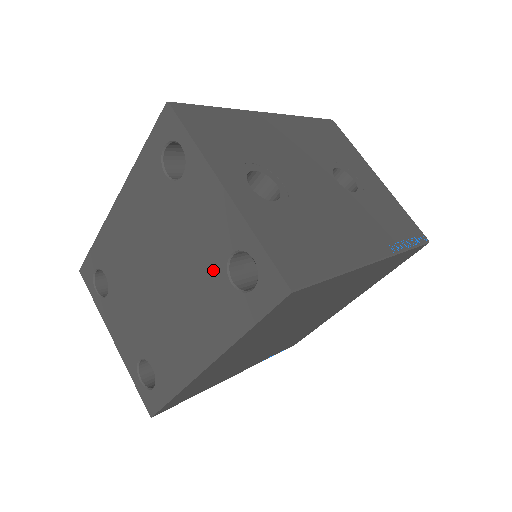
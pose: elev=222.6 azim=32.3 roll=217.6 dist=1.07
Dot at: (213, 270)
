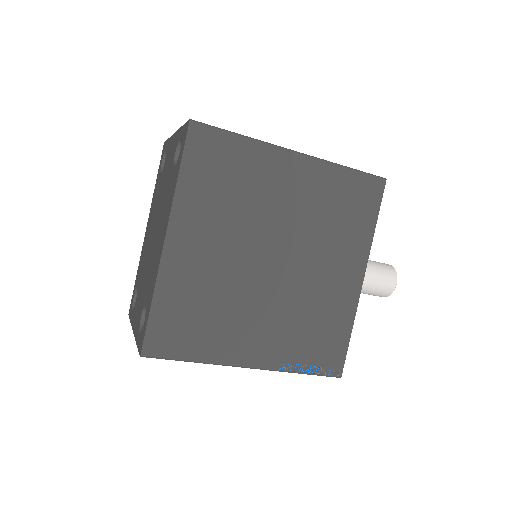
Dot at: (170, 176)
